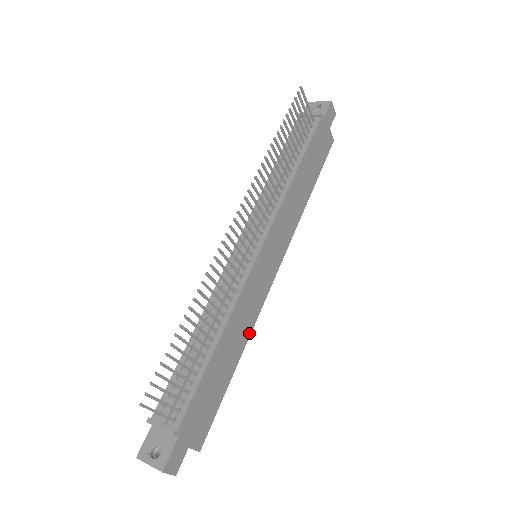
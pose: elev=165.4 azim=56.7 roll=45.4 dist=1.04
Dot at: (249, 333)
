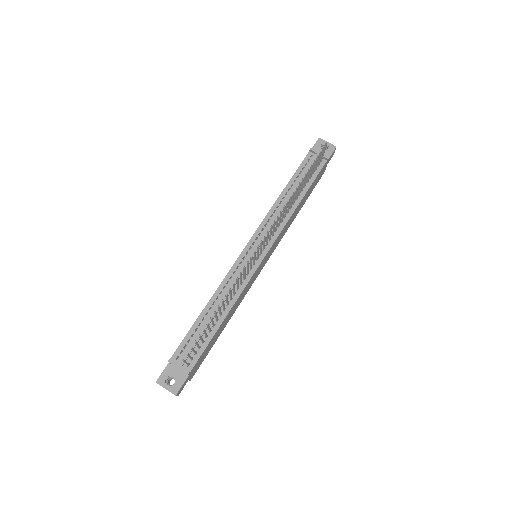
Dot at: occluded
